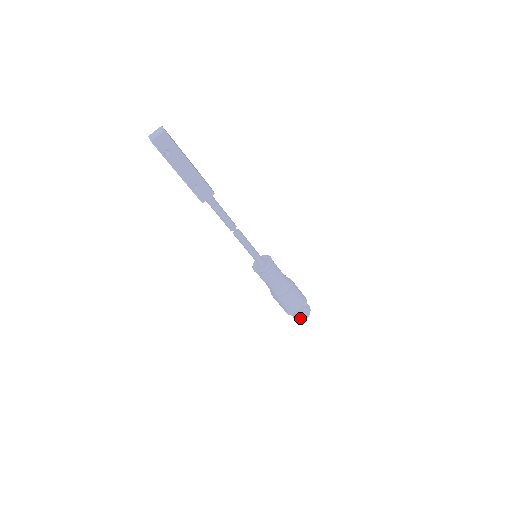
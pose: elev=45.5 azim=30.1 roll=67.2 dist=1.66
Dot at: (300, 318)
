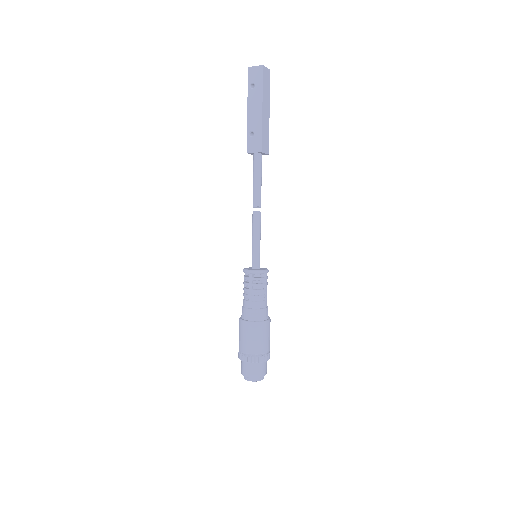
Dot at: (244, 371)
